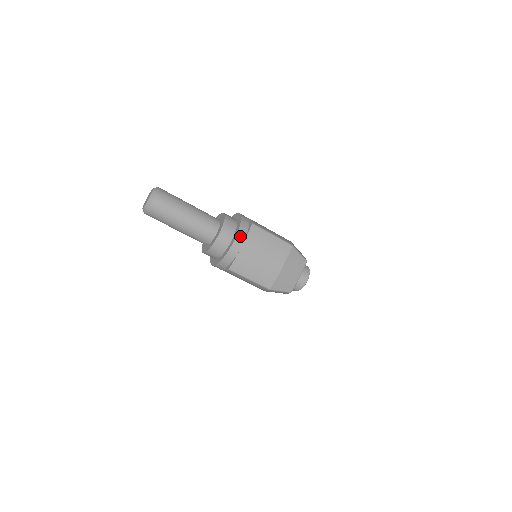
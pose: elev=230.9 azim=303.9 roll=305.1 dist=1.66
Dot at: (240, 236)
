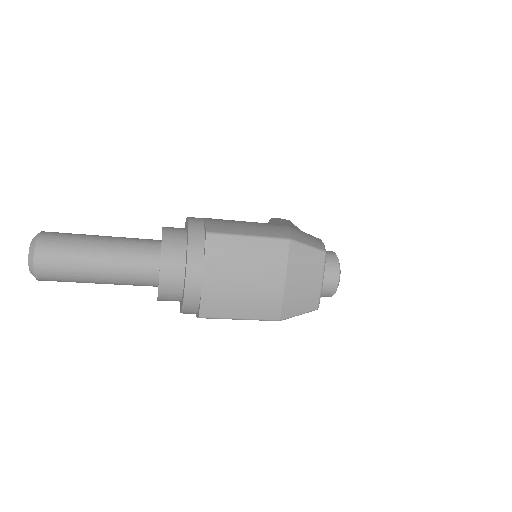
Dot at: (193, 262)
